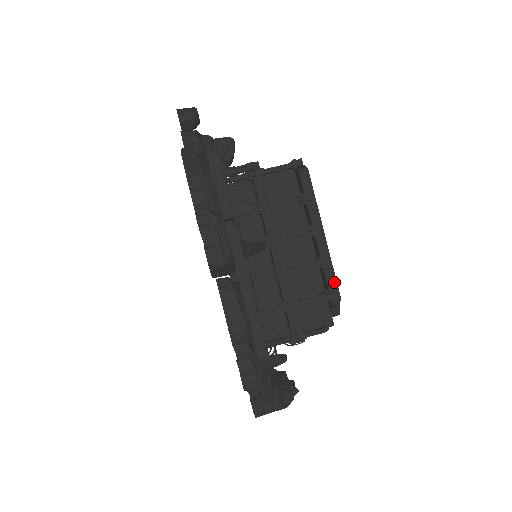
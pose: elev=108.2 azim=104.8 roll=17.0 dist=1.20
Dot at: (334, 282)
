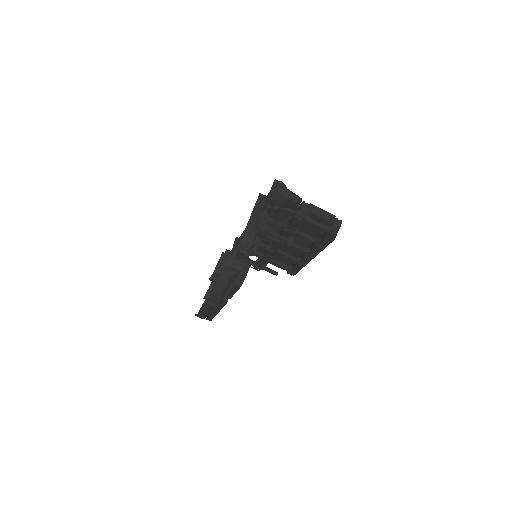
Dot at: (297, 271)
